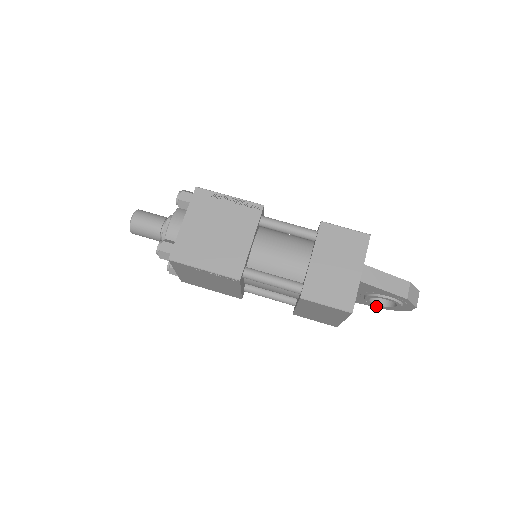
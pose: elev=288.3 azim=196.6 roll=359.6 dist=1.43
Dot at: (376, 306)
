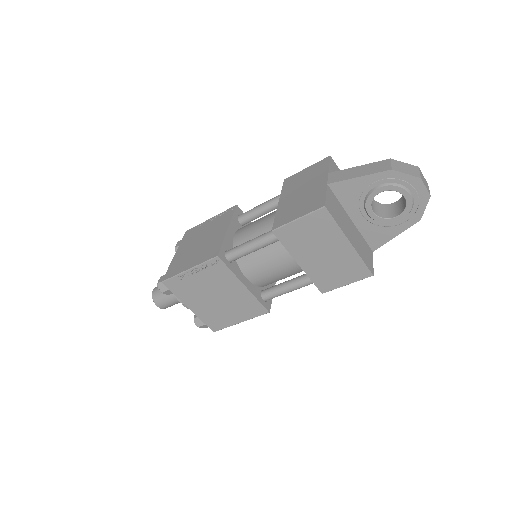
Dot at: (403, 227)
